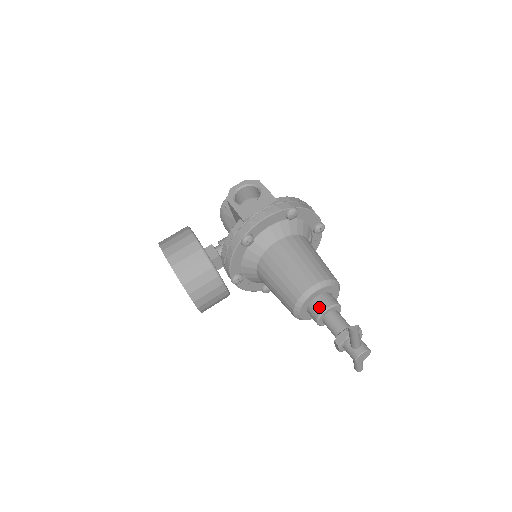
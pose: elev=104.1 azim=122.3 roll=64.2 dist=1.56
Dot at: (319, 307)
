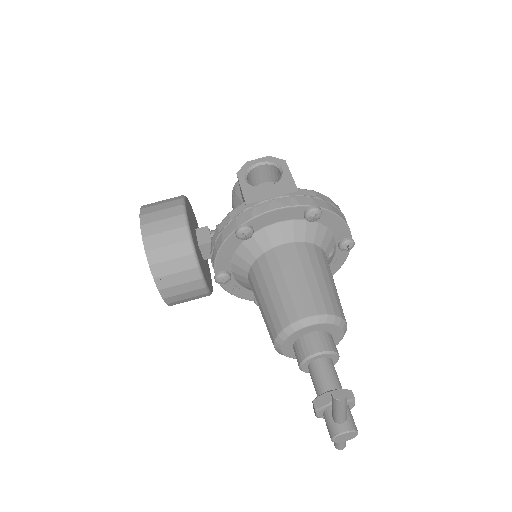
Dot at: (308, 348)
